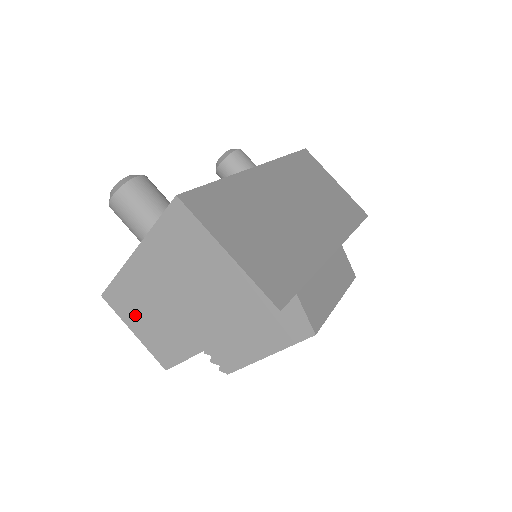
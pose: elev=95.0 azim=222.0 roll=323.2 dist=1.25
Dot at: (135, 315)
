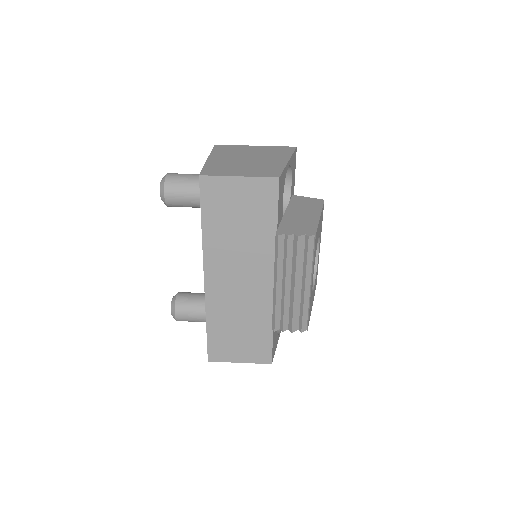
Dot at: (232, 171)
